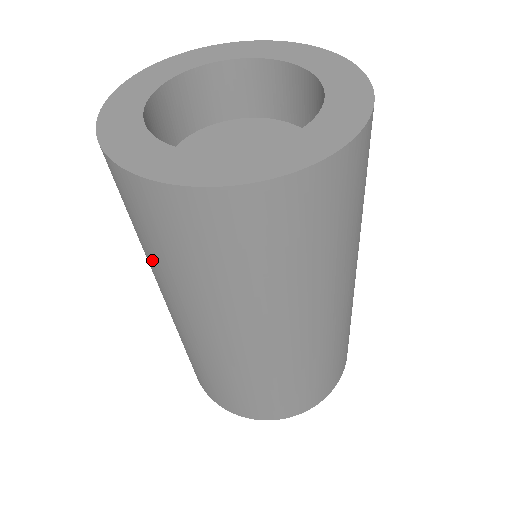
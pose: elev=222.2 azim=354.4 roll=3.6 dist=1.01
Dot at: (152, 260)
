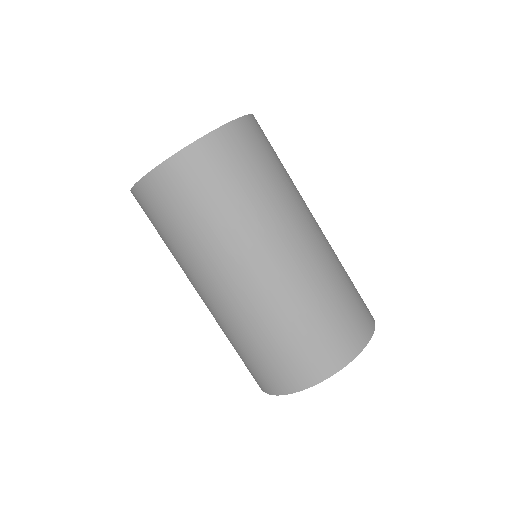
Dot at: occluded
